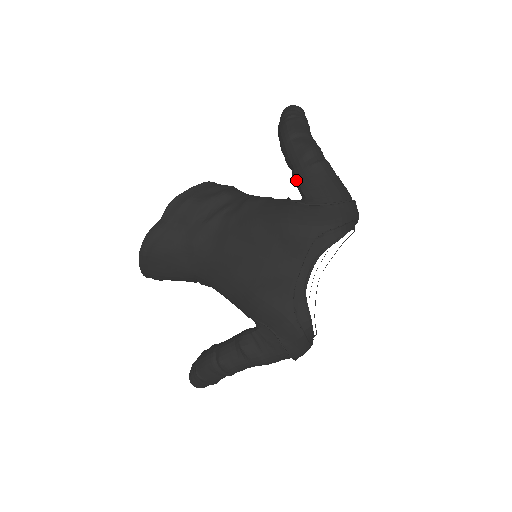
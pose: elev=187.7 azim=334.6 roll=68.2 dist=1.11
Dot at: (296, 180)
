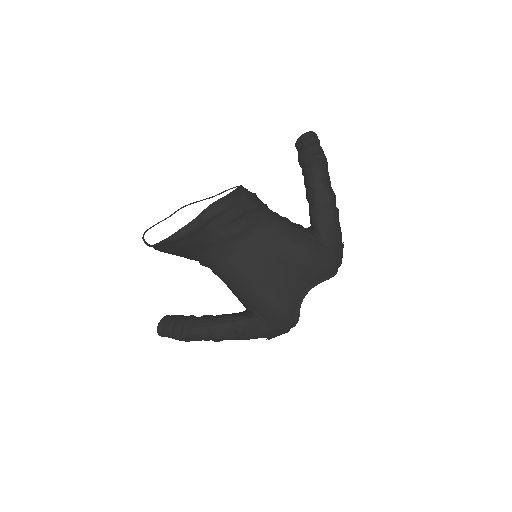
Dot at: (315, 217)
